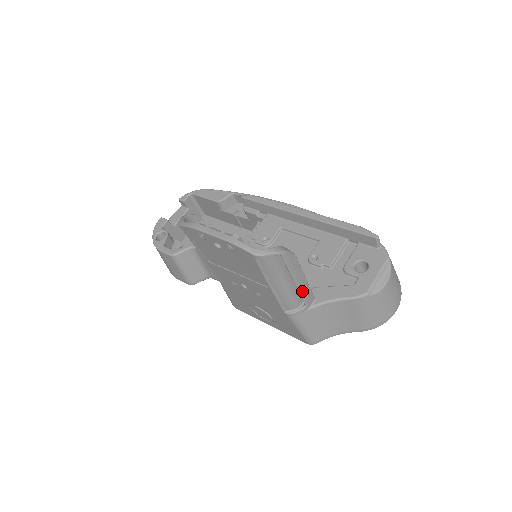
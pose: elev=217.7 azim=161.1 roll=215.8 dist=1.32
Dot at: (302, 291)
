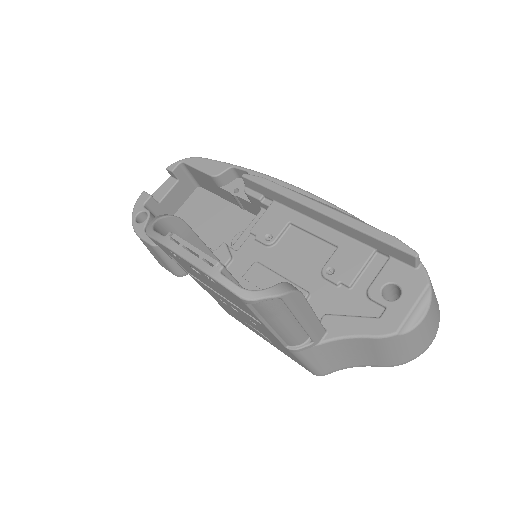
Dot at: (309, 329)
